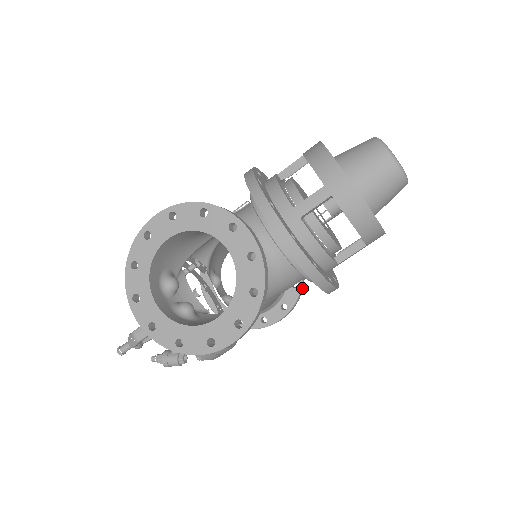
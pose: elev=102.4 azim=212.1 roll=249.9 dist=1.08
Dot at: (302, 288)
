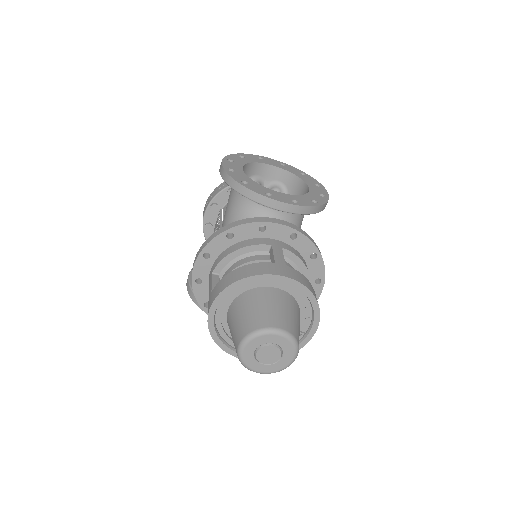
Dot at: (320, 208)
